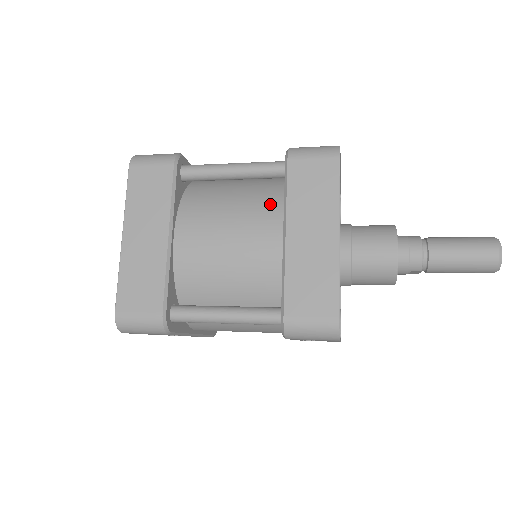
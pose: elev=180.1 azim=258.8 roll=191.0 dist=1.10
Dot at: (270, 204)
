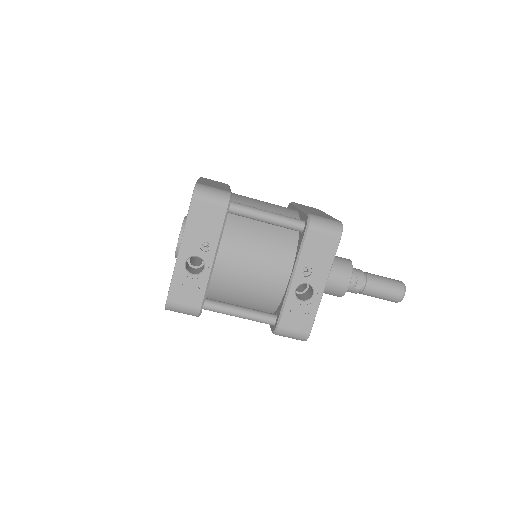
Dot at: occluded
